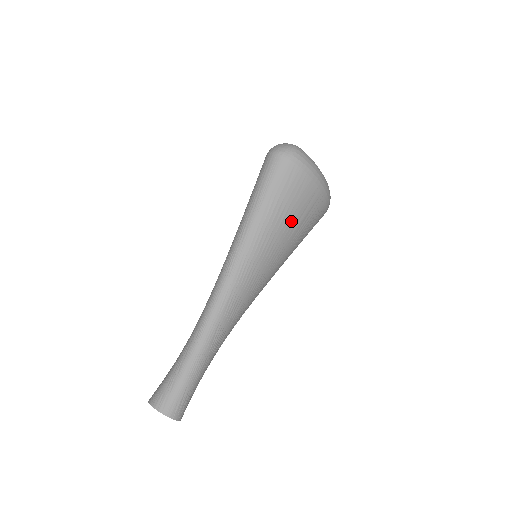
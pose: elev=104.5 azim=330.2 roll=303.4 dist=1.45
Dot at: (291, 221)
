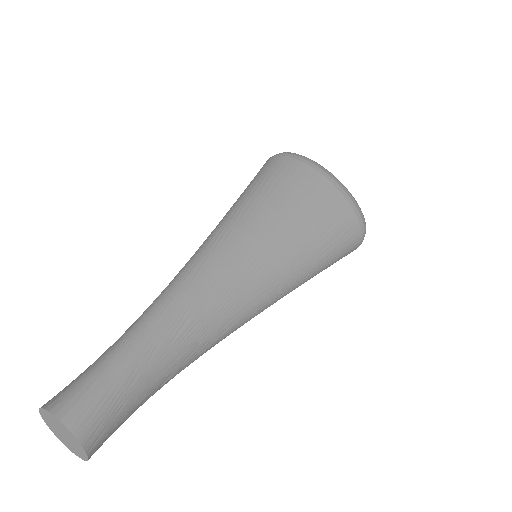
Dot at: (291, 202)
